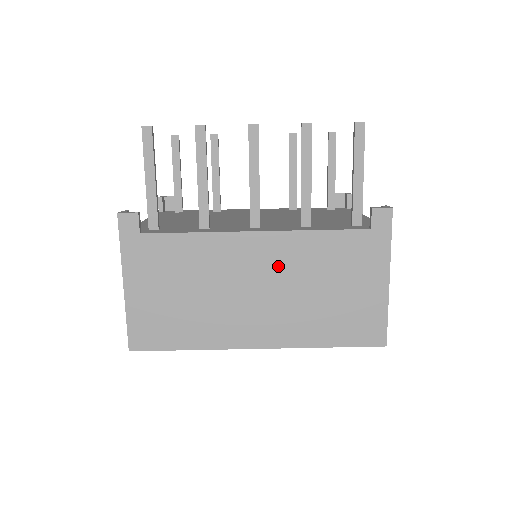
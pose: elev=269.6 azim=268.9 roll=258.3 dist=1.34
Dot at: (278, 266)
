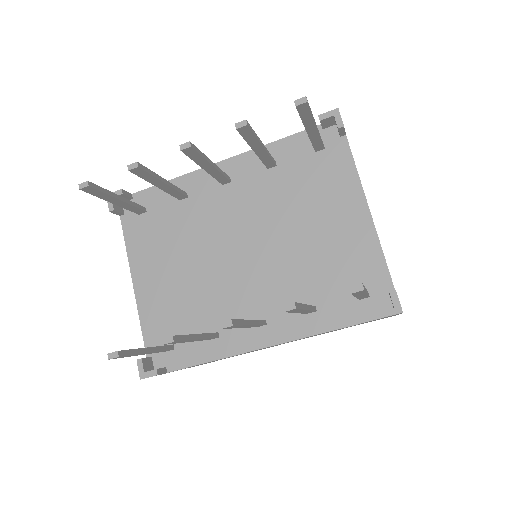
Dot at: (295, 340)
